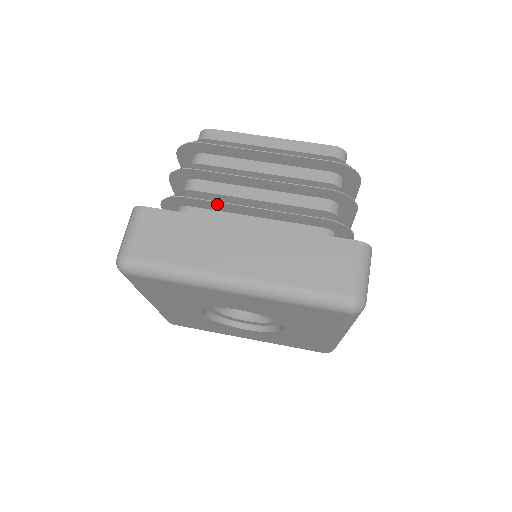
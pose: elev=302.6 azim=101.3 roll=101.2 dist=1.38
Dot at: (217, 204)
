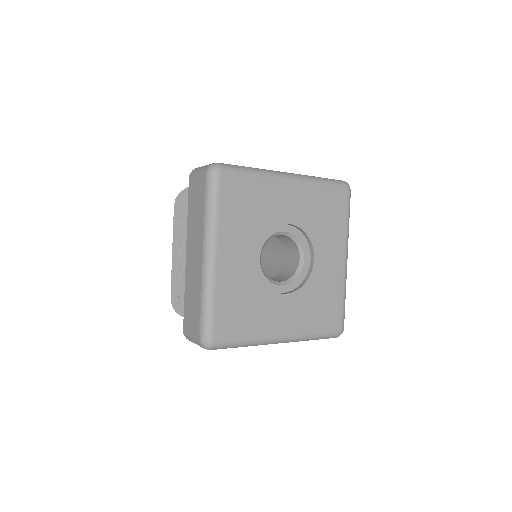
Dot at: occluded
